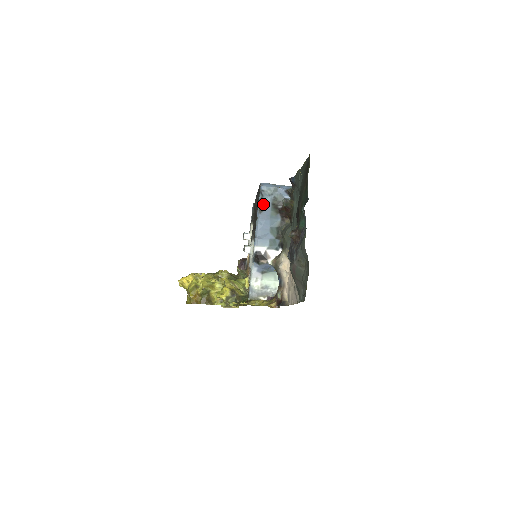
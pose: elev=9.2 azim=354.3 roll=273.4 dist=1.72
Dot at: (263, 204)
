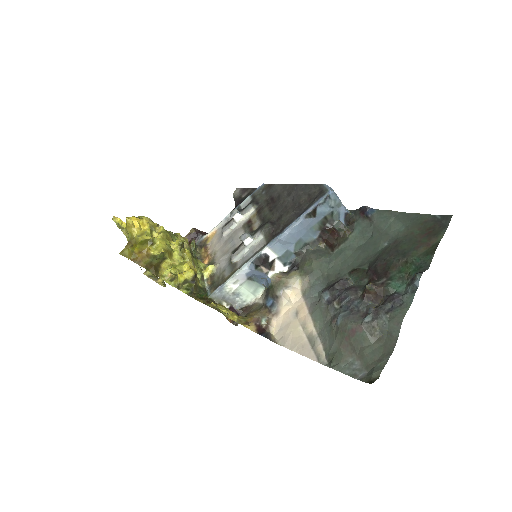
Dot at: (317, 211)
